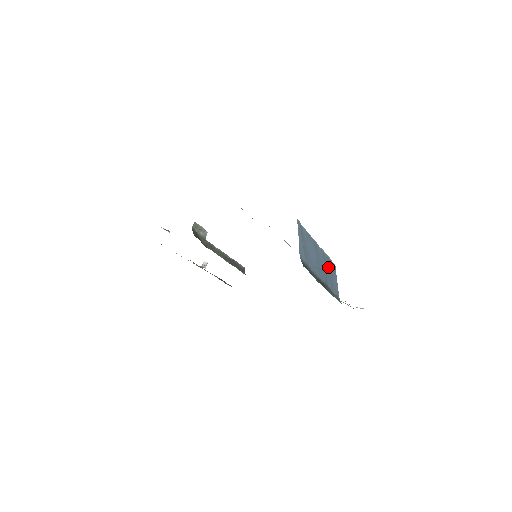
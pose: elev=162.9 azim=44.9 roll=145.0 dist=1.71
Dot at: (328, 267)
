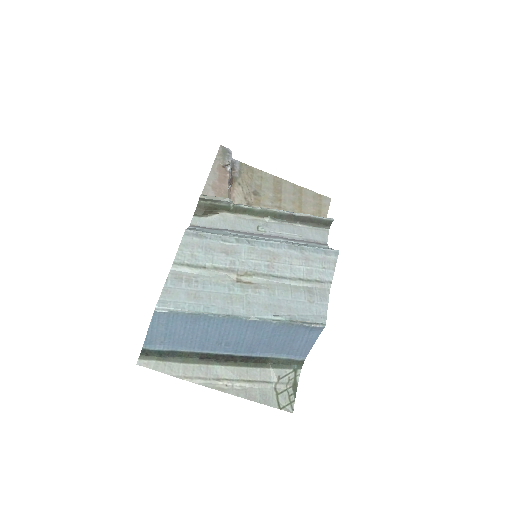
Dot at: (277, 333)
